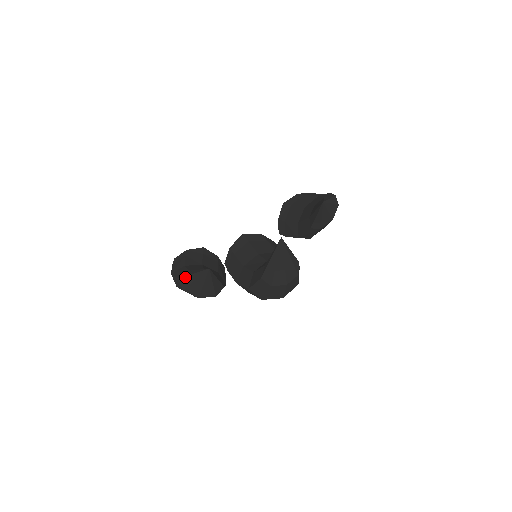
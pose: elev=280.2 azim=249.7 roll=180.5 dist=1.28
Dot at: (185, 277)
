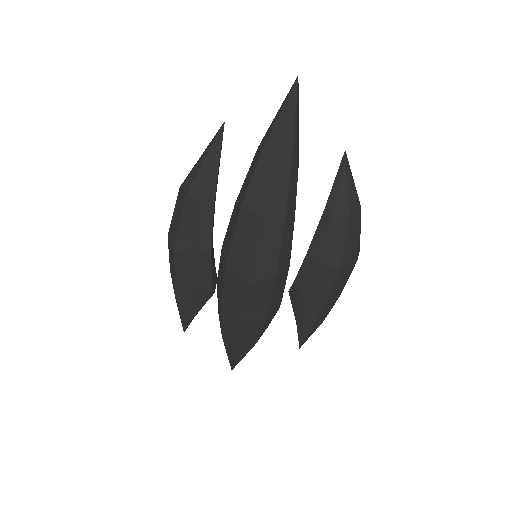
Dot at: occluded
